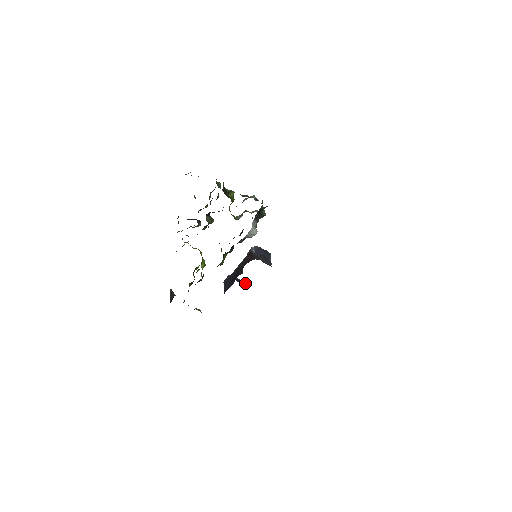
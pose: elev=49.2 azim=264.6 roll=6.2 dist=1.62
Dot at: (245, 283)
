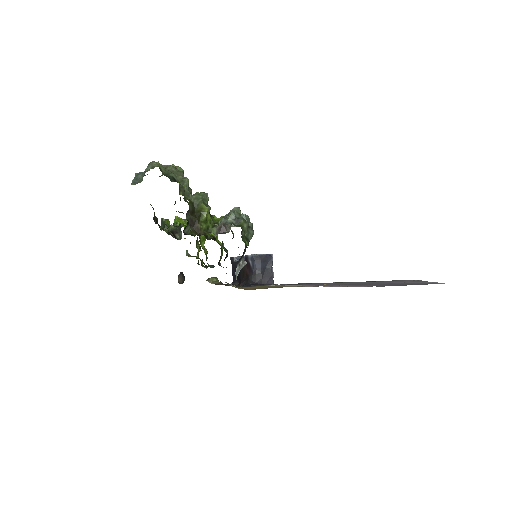
Dot at: occluded
